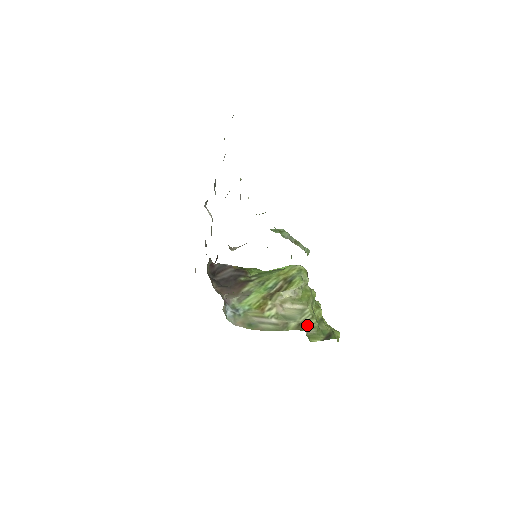
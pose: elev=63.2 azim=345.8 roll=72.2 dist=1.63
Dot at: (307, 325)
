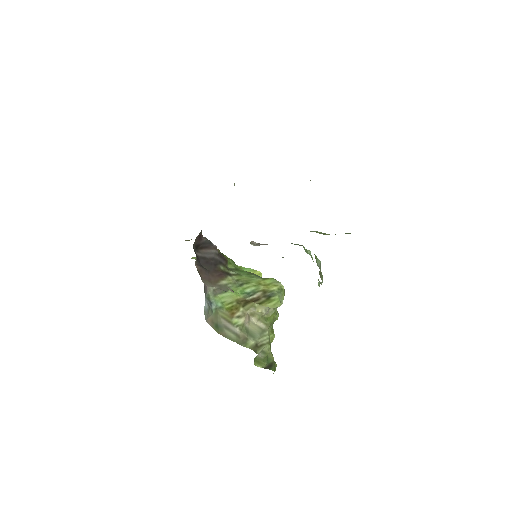
Dot at: (262, 348)
